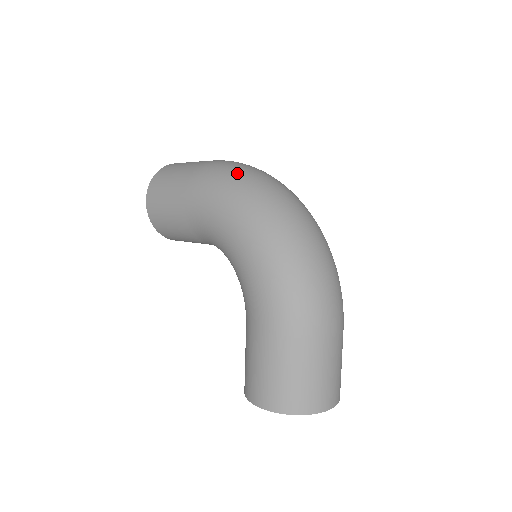
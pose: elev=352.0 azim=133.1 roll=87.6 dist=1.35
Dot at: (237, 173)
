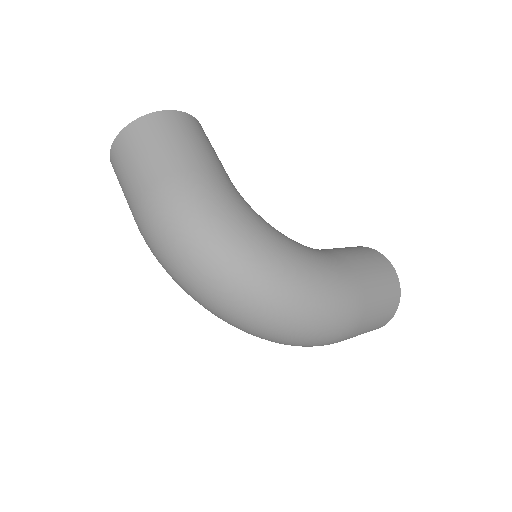
Dot at: (168, 272)
